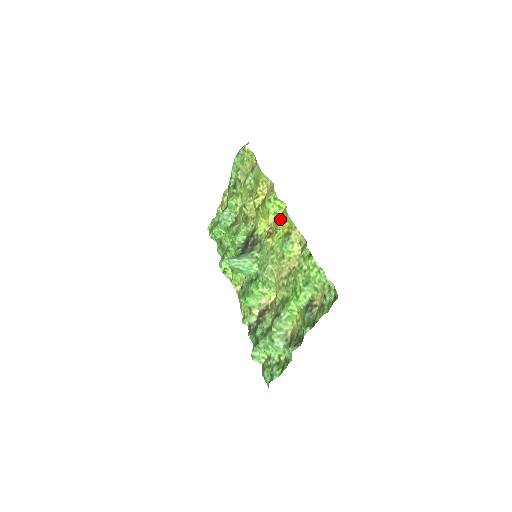
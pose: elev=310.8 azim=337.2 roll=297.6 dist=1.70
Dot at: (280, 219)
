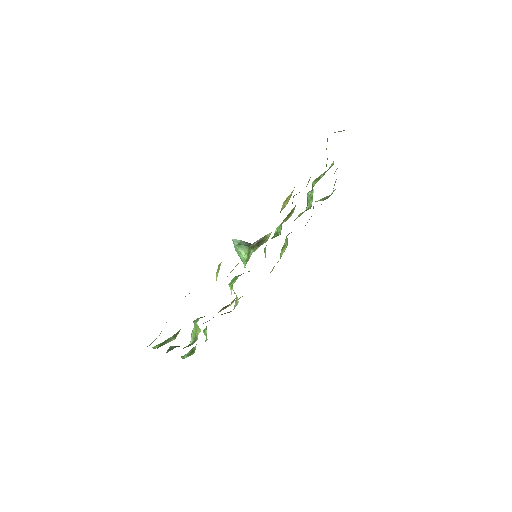
Dot at: occluded
